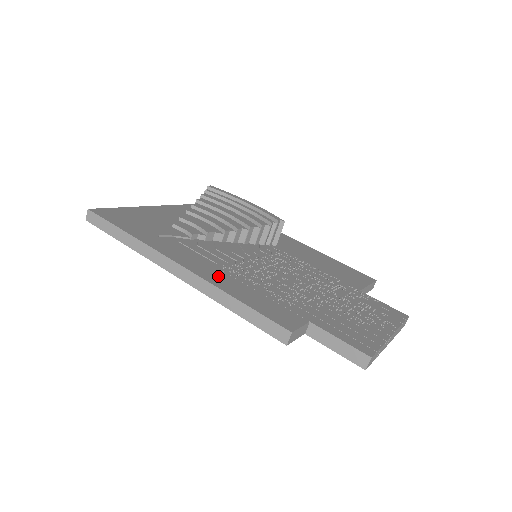
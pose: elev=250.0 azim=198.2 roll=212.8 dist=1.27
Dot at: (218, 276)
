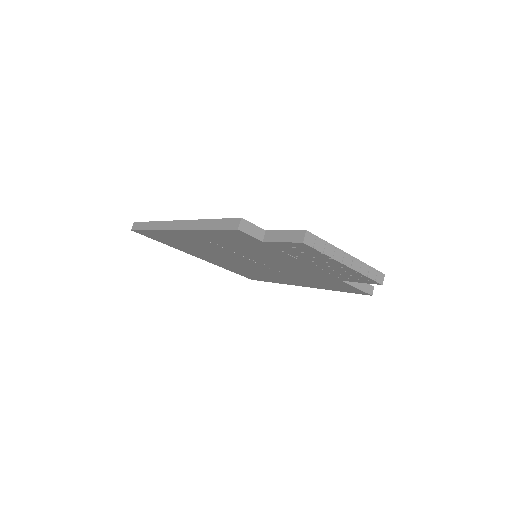
Dot at: occluded
